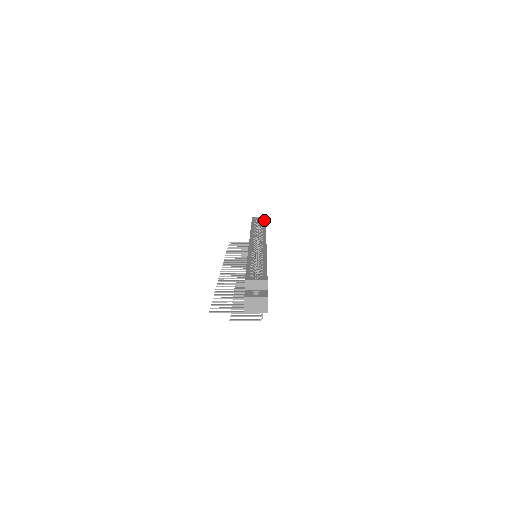
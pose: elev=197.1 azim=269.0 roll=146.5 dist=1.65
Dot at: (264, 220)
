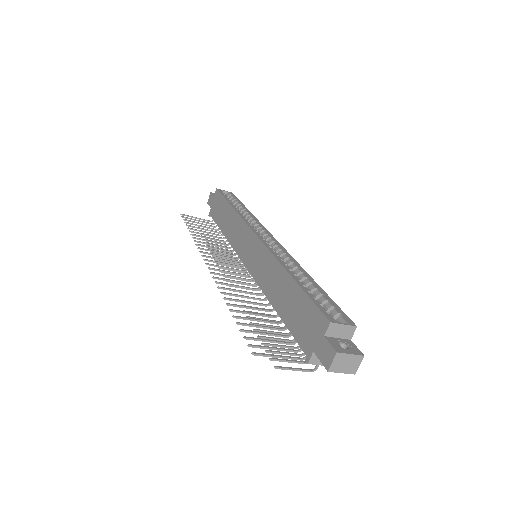
Dot at: (237, 199)
